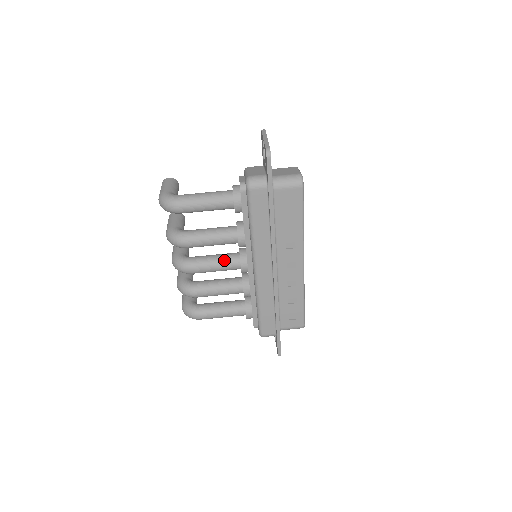
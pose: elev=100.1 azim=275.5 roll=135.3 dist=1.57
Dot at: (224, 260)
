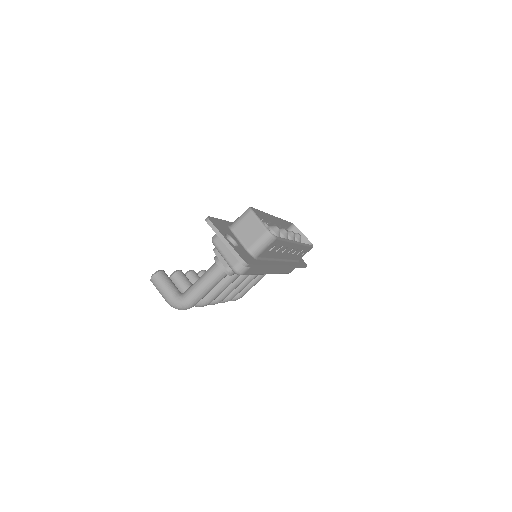
Dot at: (239, 280)
